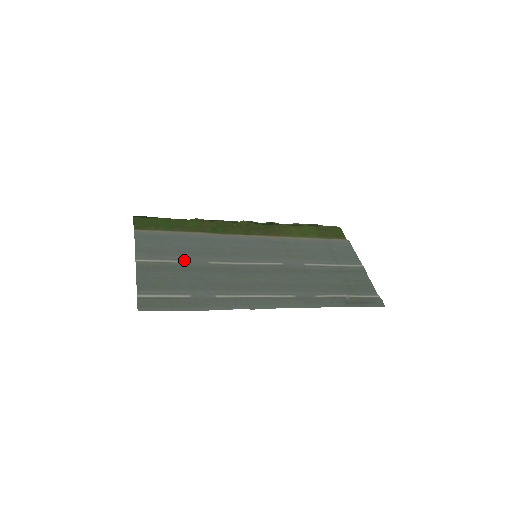
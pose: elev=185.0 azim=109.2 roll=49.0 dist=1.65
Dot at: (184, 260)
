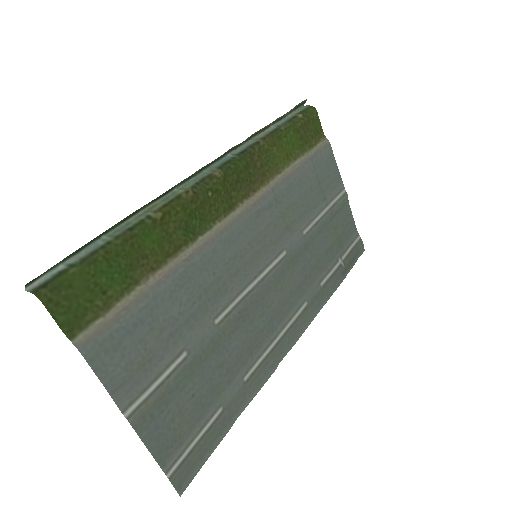
Dot at: (186, 348)
